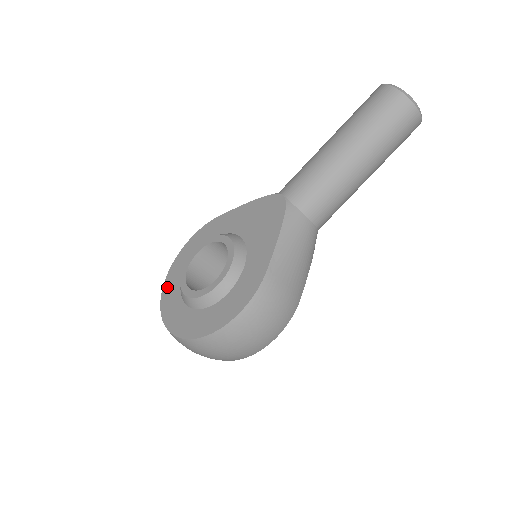
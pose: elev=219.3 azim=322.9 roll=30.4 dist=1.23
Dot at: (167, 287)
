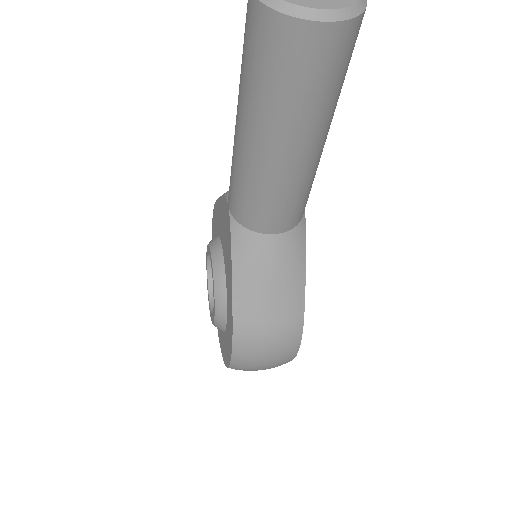
Dot at: occluded
